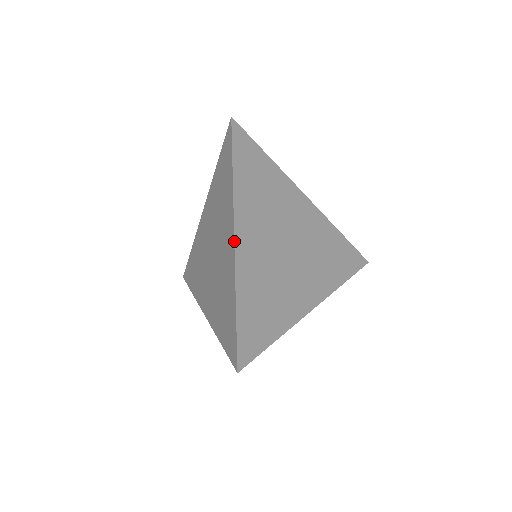
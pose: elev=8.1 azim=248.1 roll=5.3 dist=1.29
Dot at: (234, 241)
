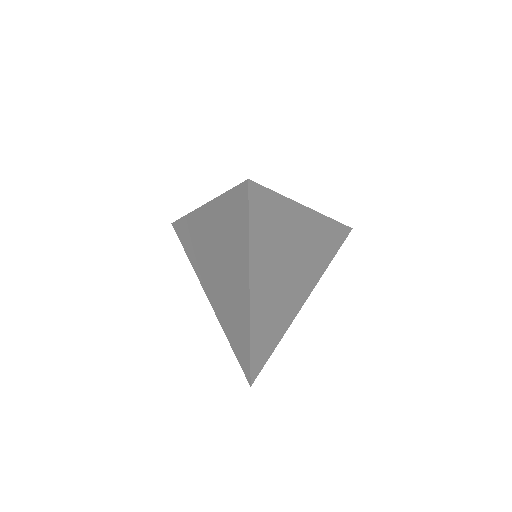
Dot at: (249, 300)
